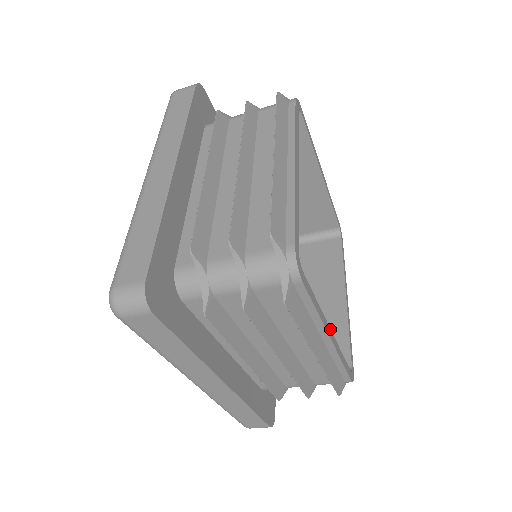
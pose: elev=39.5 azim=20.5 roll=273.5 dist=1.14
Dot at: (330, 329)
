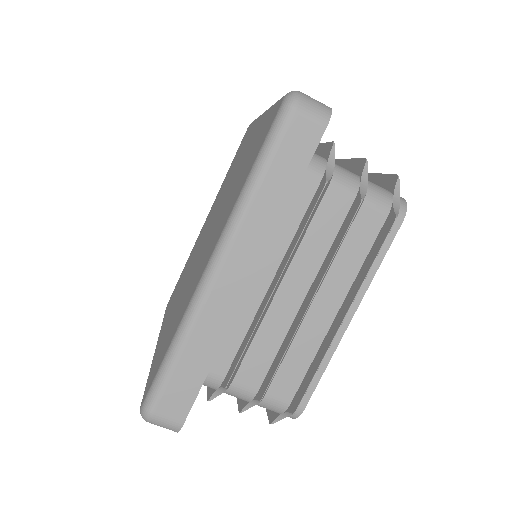
Dot at: occluded
